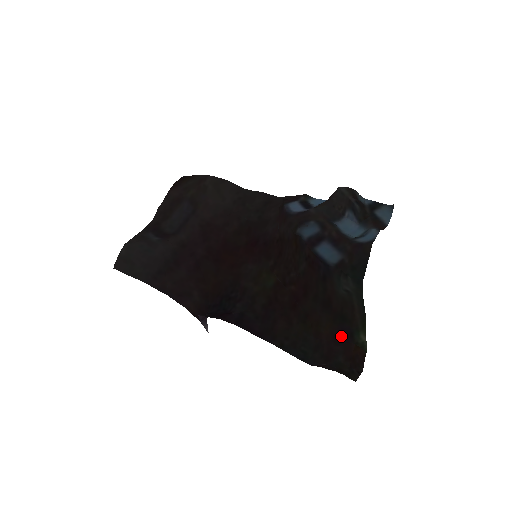
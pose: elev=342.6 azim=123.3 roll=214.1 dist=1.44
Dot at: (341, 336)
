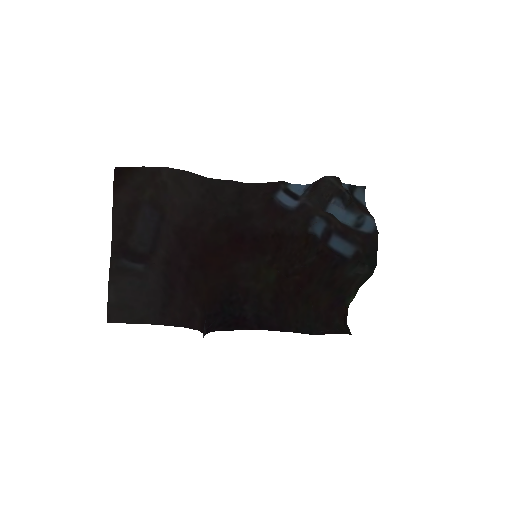
Dot at: (335, 304)
